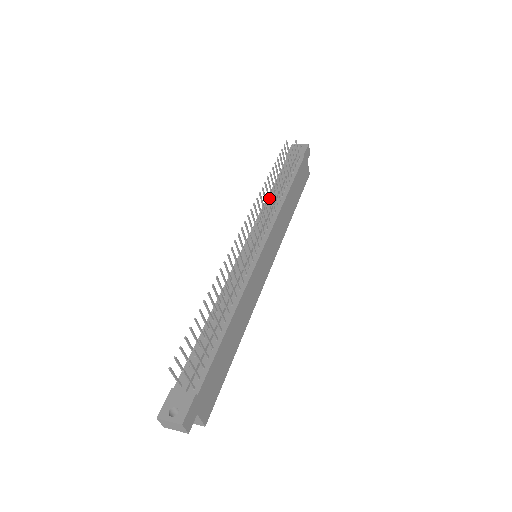
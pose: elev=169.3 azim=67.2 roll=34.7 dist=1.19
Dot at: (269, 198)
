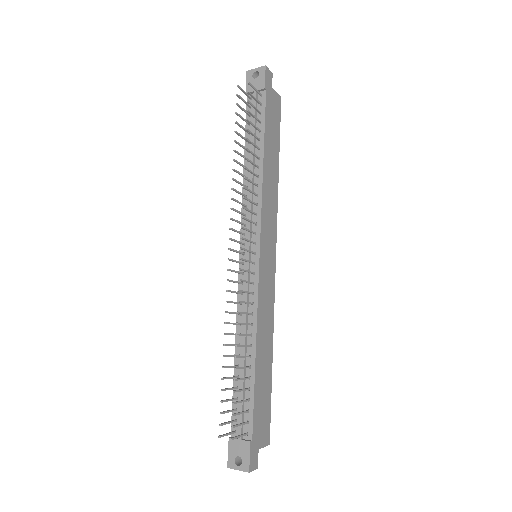
Dot at: occluded
